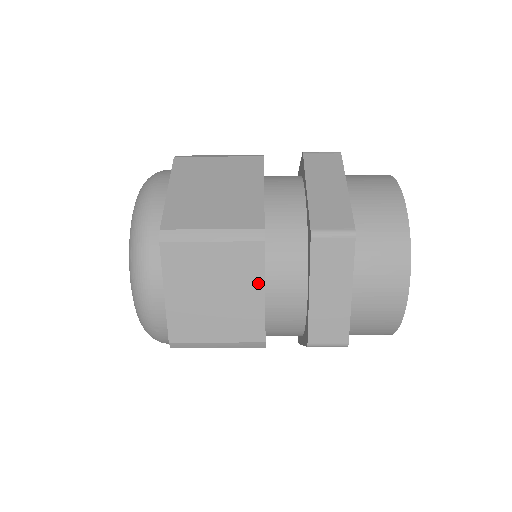
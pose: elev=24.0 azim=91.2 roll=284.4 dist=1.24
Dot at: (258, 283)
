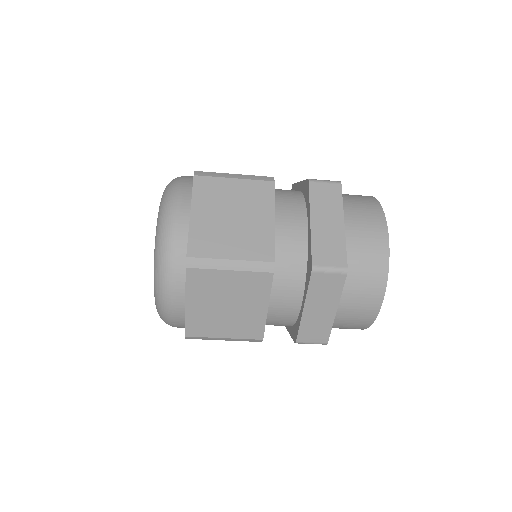
Dot at: (264, 301)
